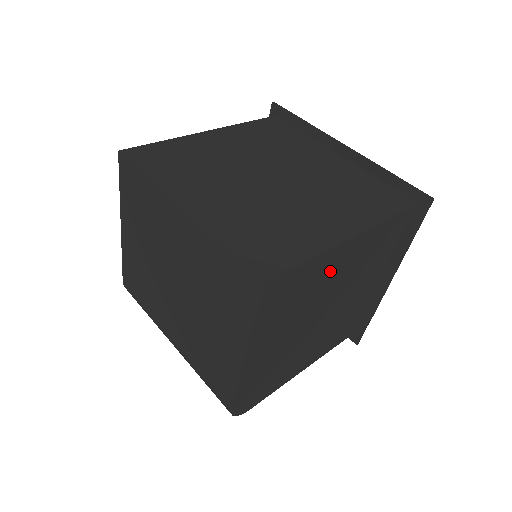
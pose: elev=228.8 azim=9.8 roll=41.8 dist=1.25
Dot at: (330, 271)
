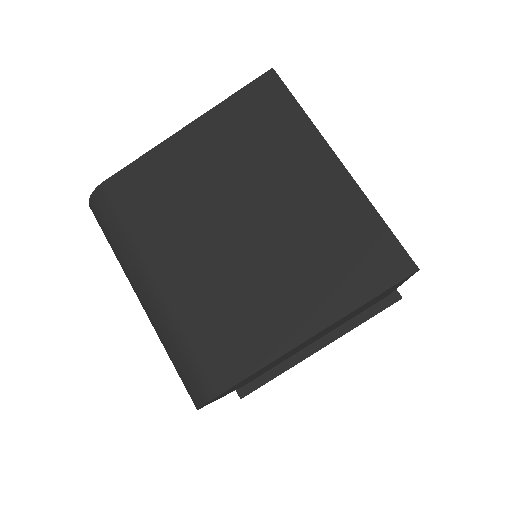
Dot at: occluded
